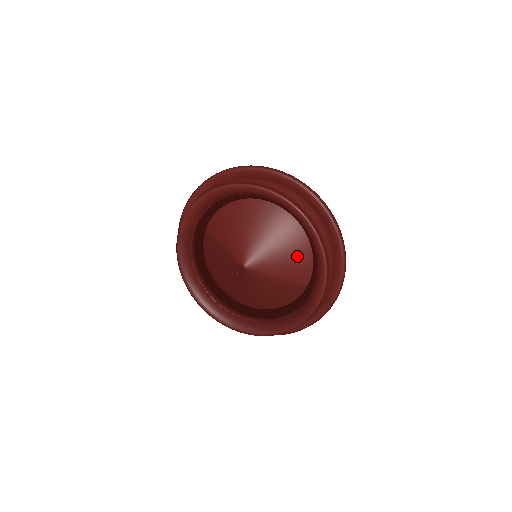
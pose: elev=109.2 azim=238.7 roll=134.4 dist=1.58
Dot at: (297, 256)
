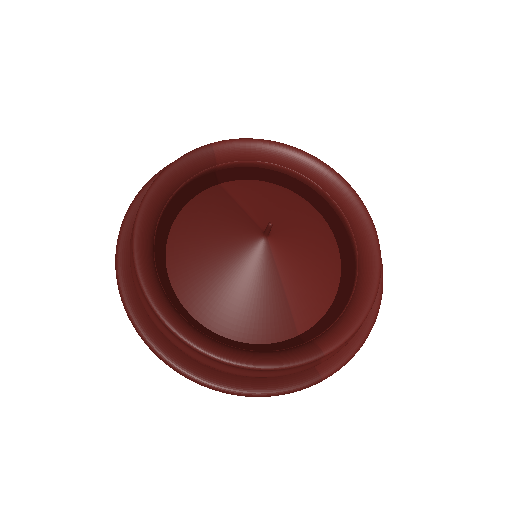
Dot at: (321, 286)
